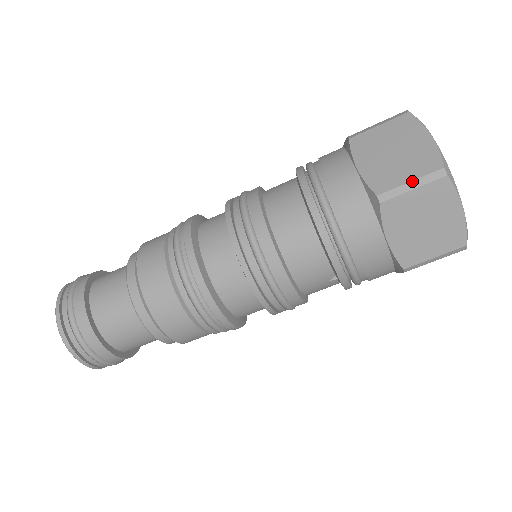
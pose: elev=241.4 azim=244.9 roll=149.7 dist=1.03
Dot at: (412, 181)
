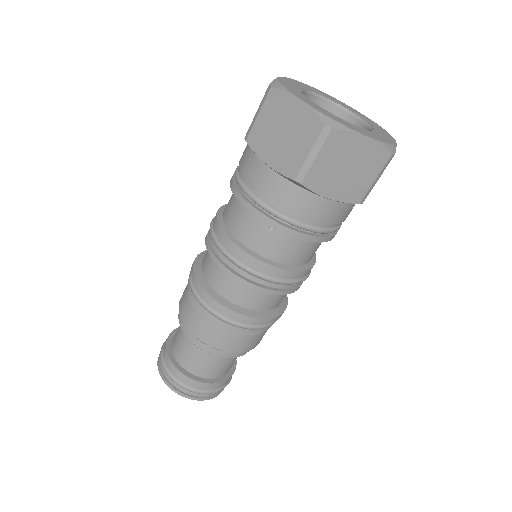
Dot at: (257, 111)
